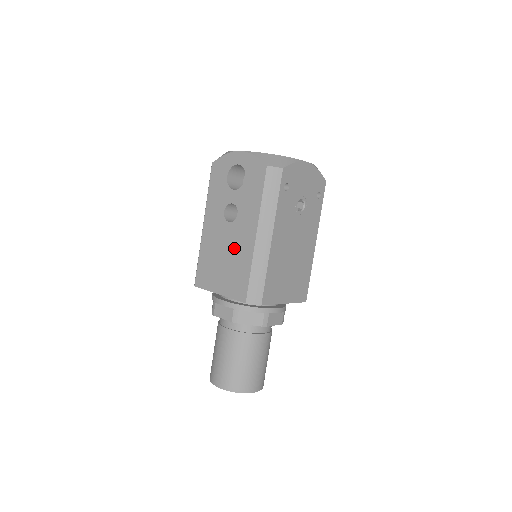
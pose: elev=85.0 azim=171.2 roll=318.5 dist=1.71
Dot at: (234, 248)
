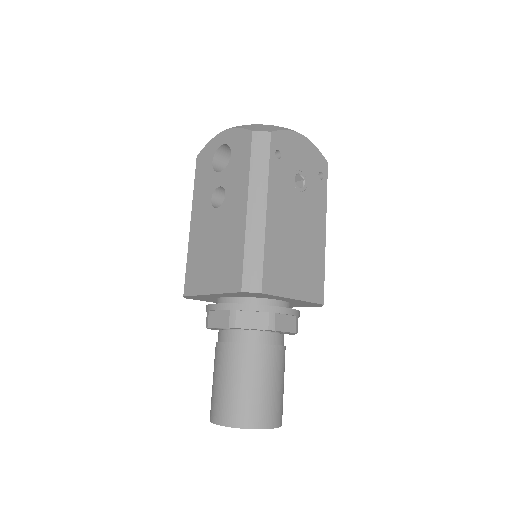
Dot at: (224, 233)
